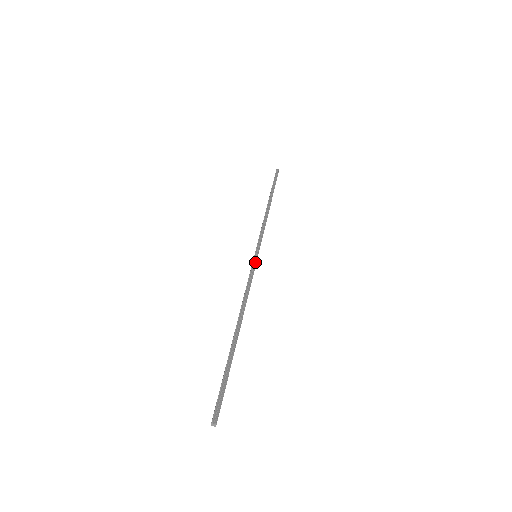
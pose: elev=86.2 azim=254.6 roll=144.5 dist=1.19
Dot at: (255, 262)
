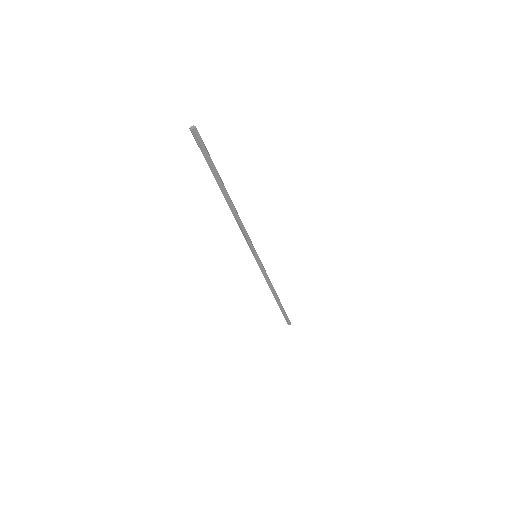
Dot at: occluded
